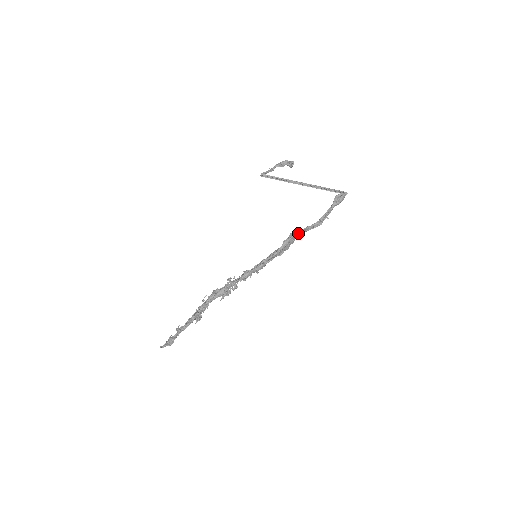
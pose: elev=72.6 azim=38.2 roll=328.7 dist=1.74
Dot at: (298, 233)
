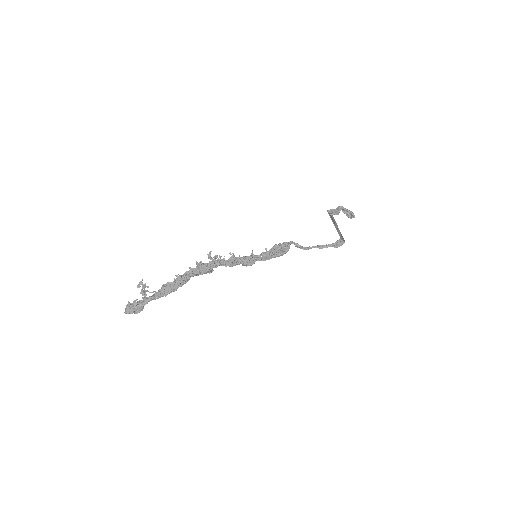
Dot at: (290, 244)
